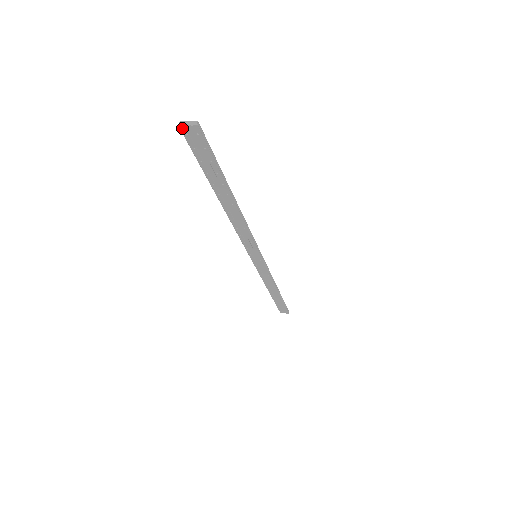
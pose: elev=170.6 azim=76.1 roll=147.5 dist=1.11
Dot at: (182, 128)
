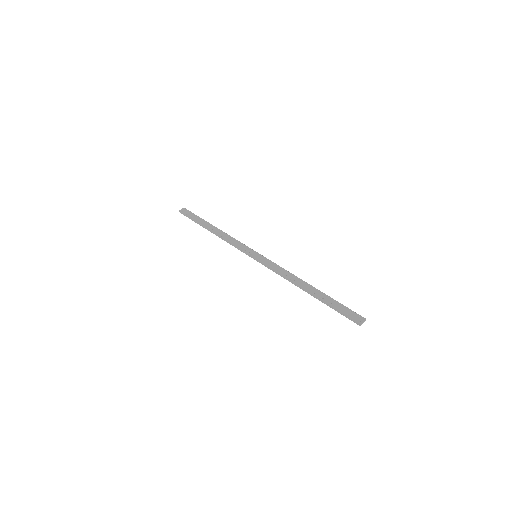
Dot at: (360, 325)
